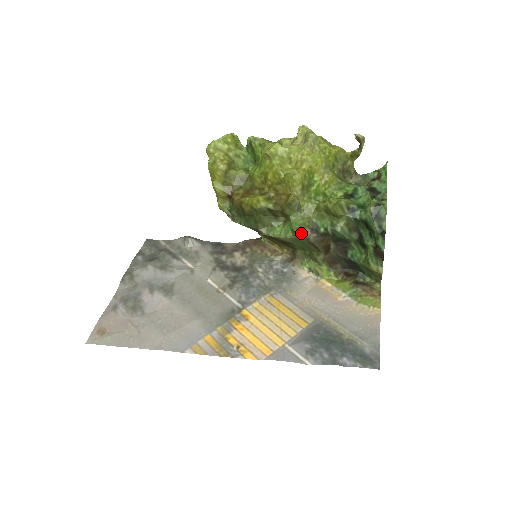
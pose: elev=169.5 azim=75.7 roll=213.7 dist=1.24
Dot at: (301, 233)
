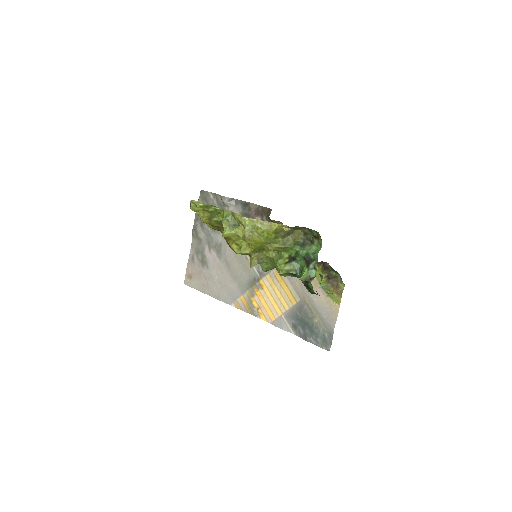
Dot at: occluded
